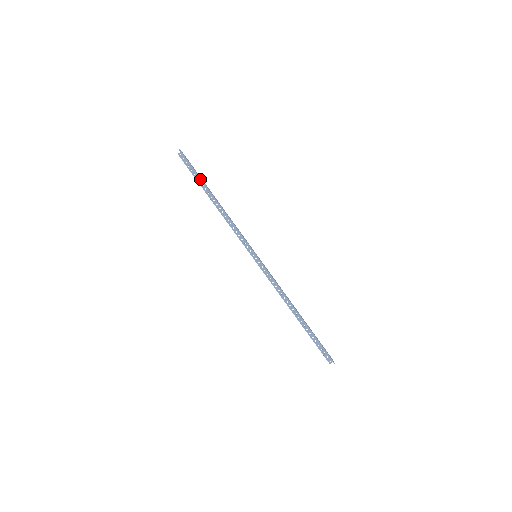
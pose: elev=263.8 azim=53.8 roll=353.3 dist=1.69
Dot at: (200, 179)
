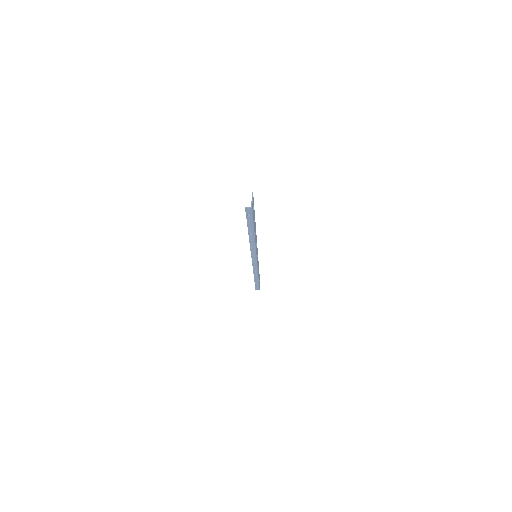
Dot at: occluded
